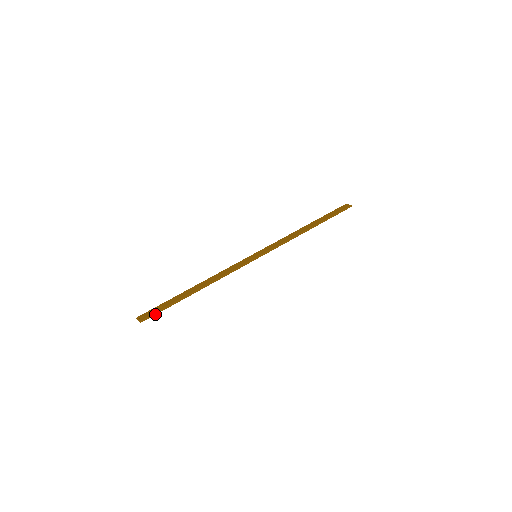
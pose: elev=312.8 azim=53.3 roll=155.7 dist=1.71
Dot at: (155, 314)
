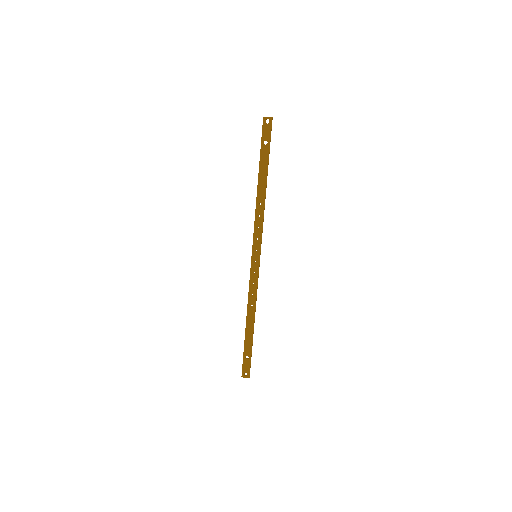
Dot at: (250, 364)
